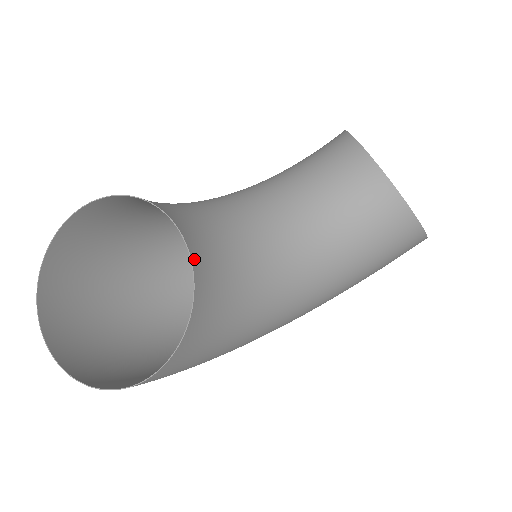
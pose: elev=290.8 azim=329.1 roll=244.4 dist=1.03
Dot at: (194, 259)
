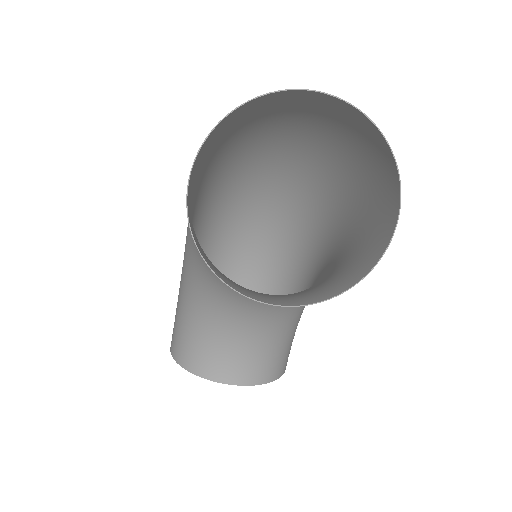
Dot at: (250, 382)
